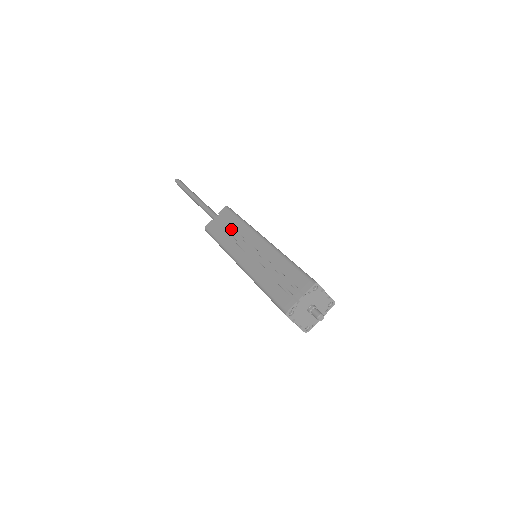
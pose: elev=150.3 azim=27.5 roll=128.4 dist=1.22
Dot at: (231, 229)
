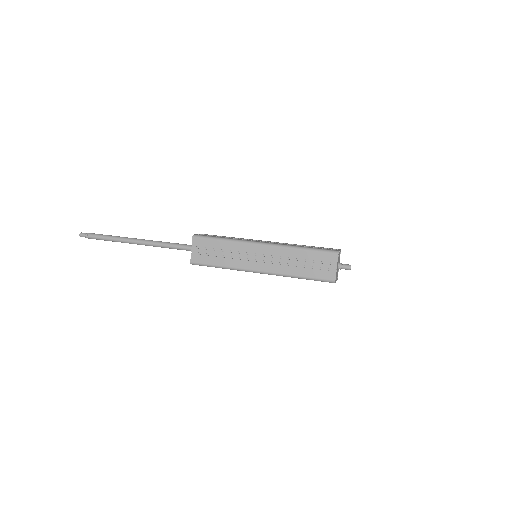
Dot at: (222, 252)
